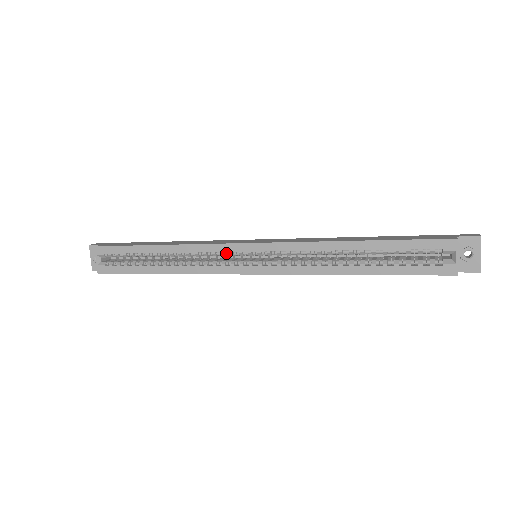
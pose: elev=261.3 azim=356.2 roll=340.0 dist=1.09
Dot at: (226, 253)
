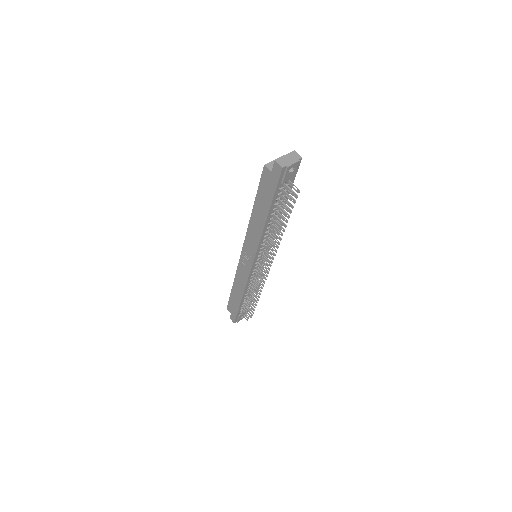
Dot at: occluded
